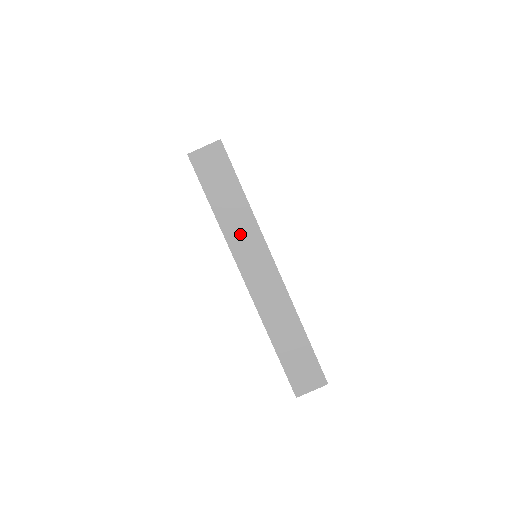
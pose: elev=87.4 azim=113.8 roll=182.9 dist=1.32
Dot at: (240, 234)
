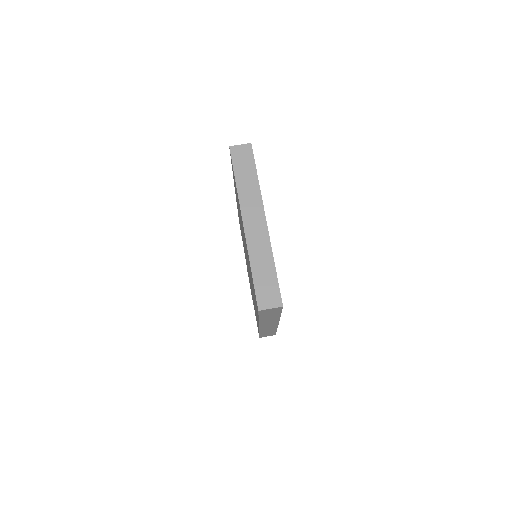
Dot at: (248, 197)
